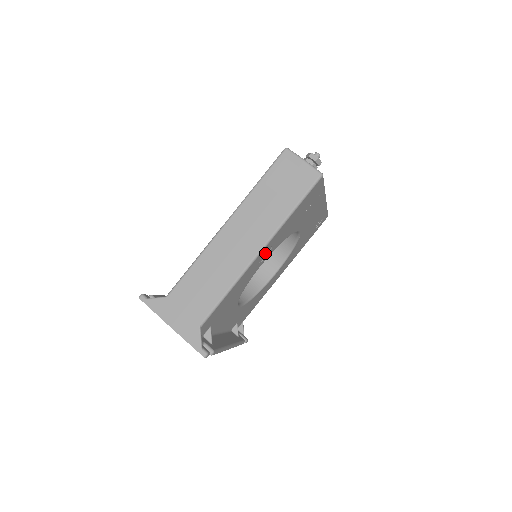
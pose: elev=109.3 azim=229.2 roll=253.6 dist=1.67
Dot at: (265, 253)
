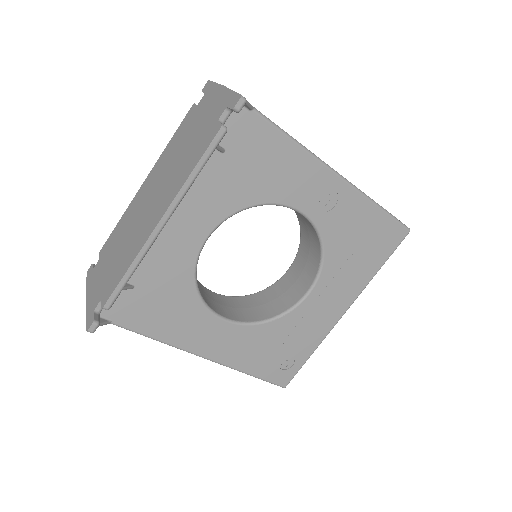
Dot at: (326, 201)
